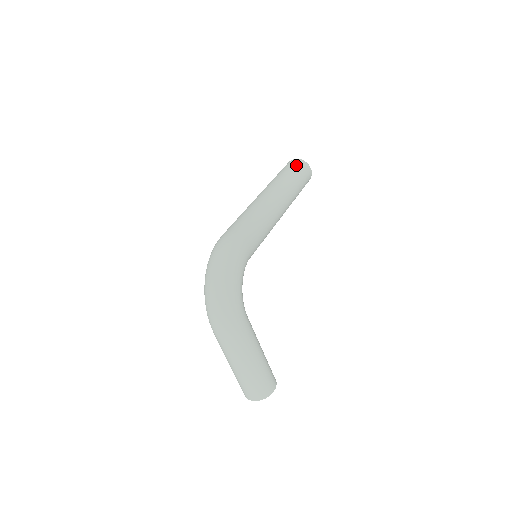
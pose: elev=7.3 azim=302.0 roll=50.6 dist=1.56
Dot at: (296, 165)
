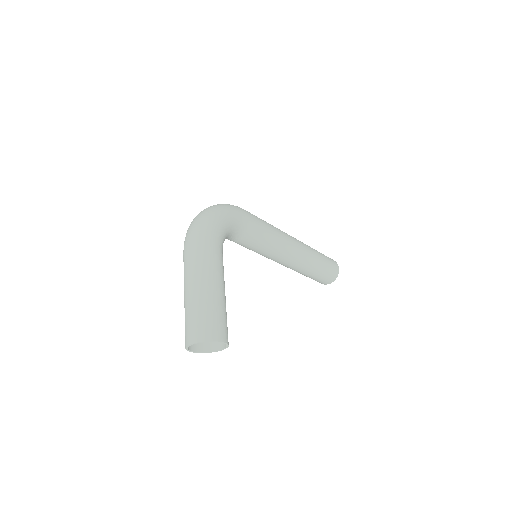
Dot at: occluded
